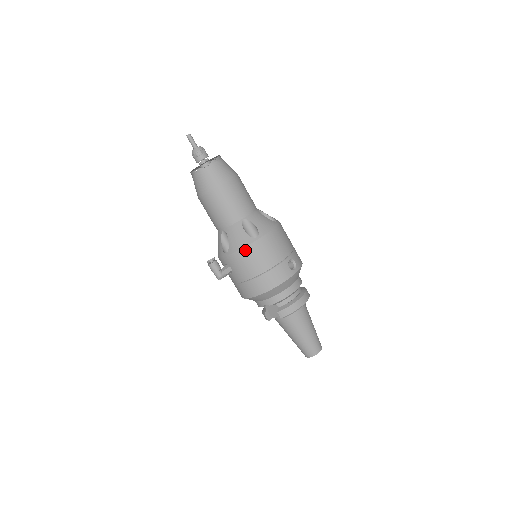
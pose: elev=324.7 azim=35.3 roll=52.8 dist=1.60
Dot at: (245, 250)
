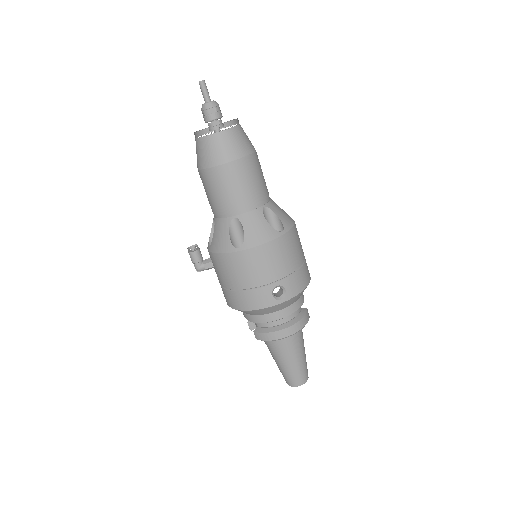
Dot at: (222, 257)
